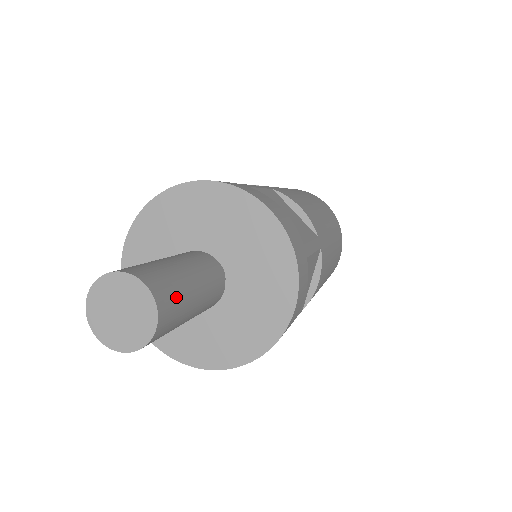
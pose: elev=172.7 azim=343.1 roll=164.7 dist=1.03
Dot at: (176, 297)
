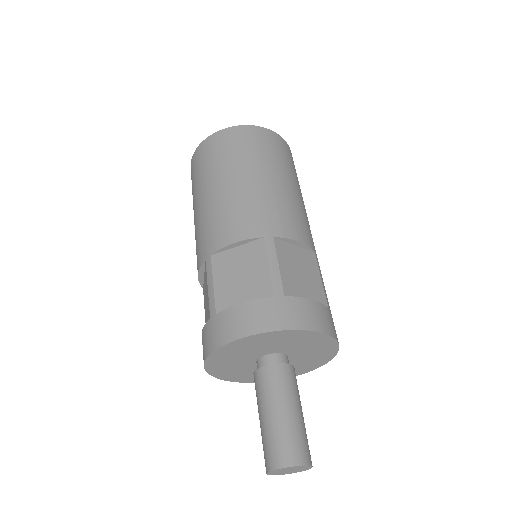
Dot at: (307, 442)
